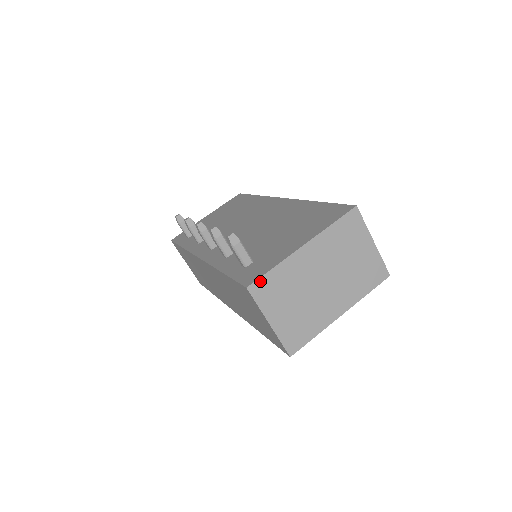
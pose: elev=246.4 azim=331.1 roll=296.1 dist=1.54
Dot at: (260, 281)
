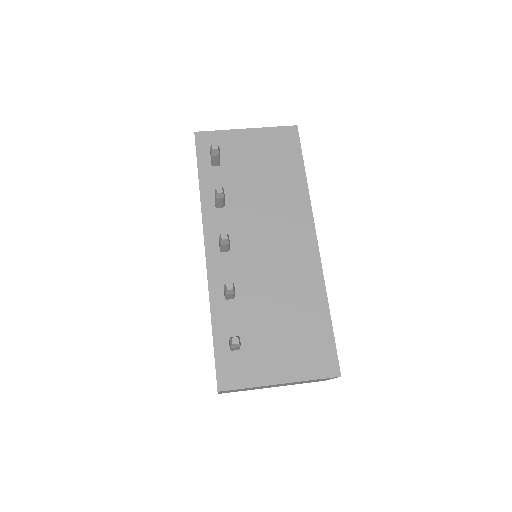
Dot at: occluded
